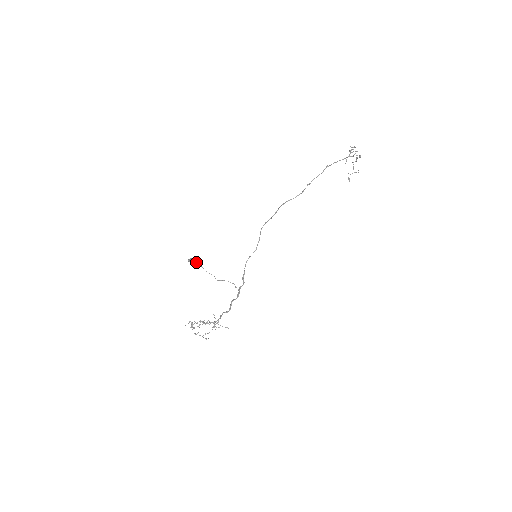
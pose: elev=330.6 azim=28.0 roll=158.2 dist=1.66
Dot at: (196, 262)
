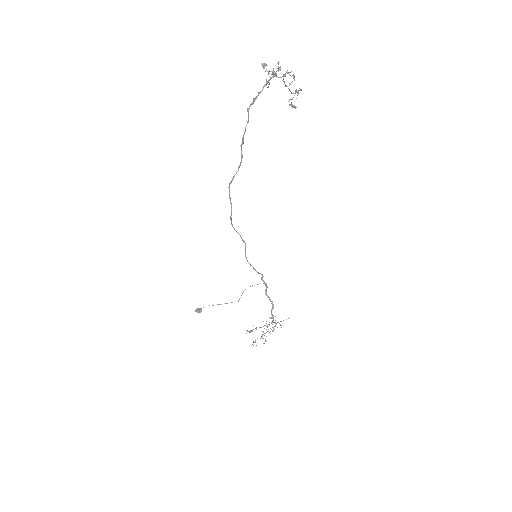
Dot at: occluded
